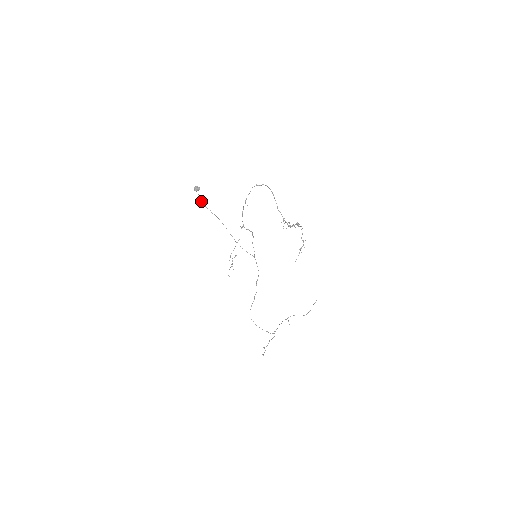
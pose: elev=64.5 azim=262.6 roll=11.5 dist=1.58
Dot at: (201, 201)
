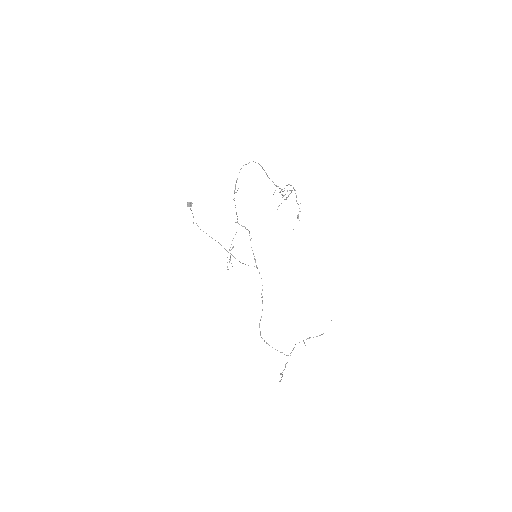
Dot at: (196, 223)
